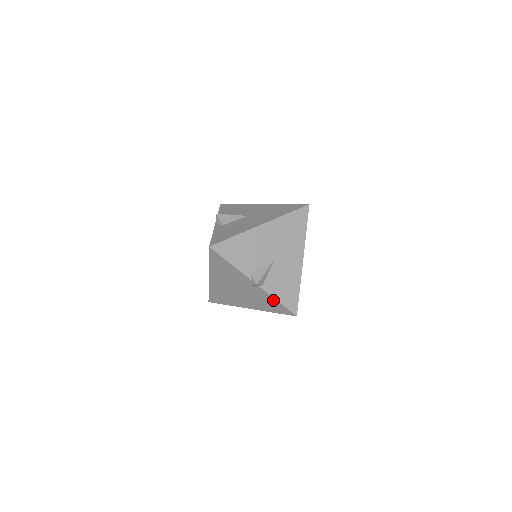
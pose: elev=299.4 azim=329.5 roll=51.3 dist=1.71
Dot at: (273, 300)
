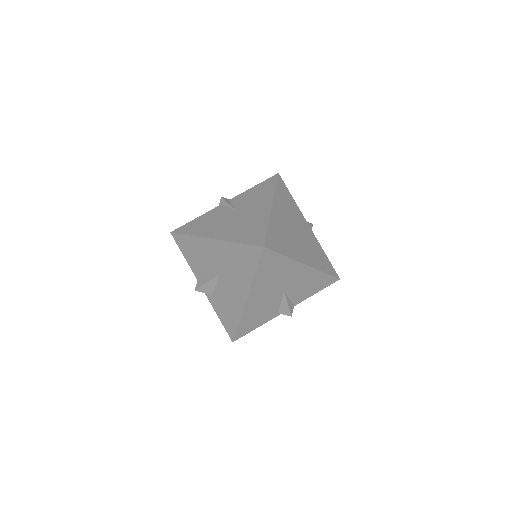
Dot at: occluded
